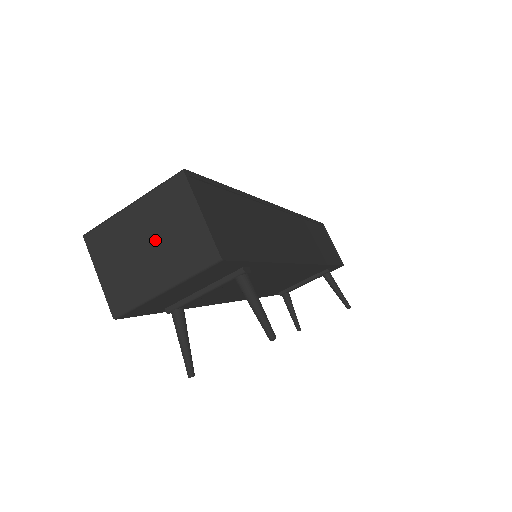
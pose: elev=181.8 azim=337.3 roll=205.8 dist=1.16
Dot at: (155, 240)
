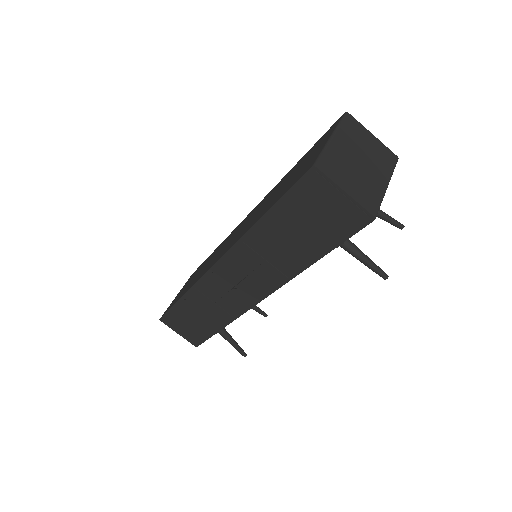
Dot at: (362, 156)
